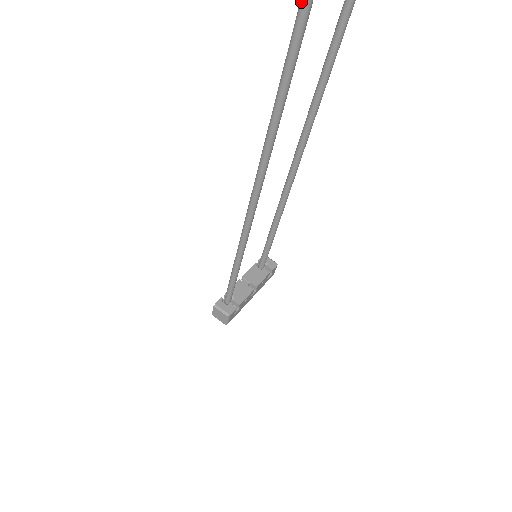
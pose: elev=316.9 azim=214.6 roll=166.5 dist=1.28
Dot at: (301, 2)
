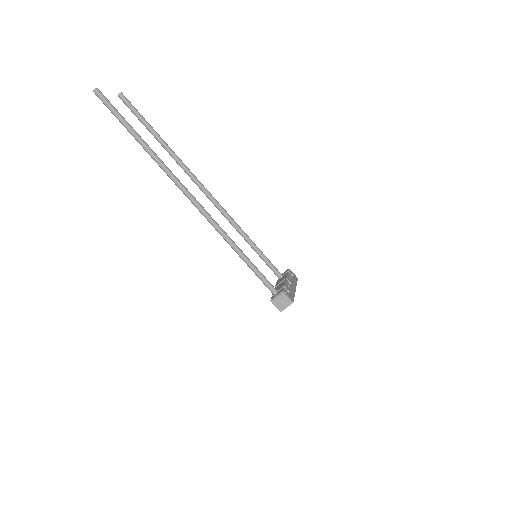
Dot at: (106, 105)
